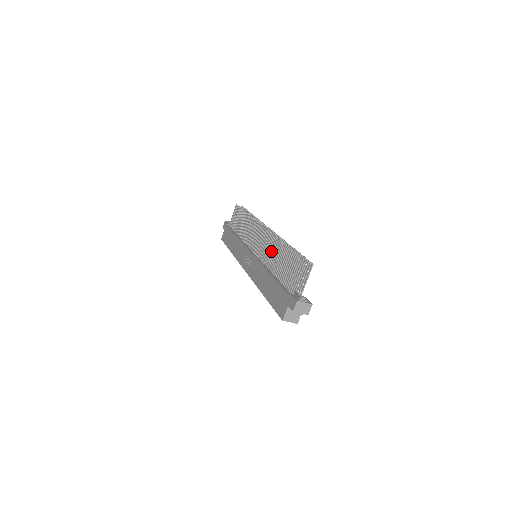
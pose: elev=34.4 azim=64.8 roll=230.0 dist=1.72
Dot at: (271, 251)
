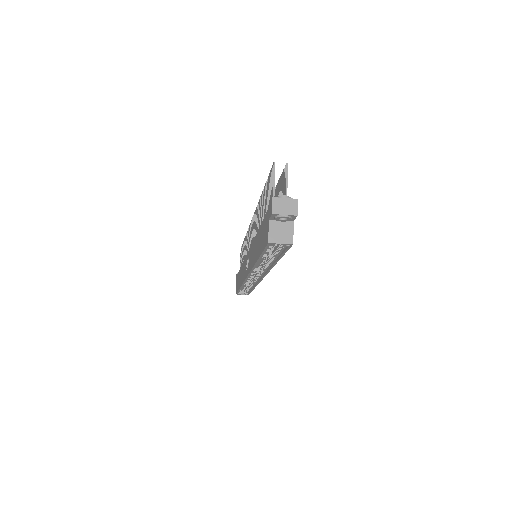
Dot at: (258, 219)
